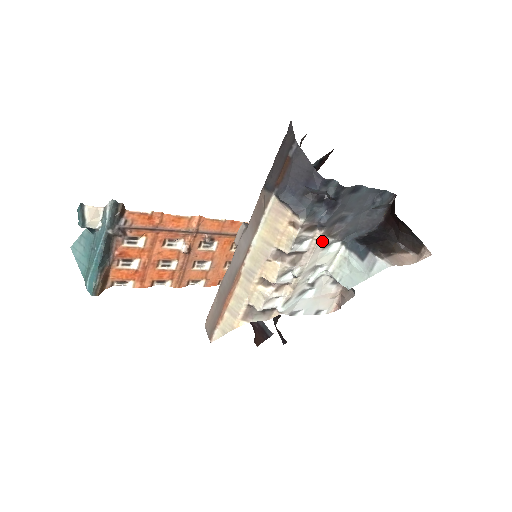
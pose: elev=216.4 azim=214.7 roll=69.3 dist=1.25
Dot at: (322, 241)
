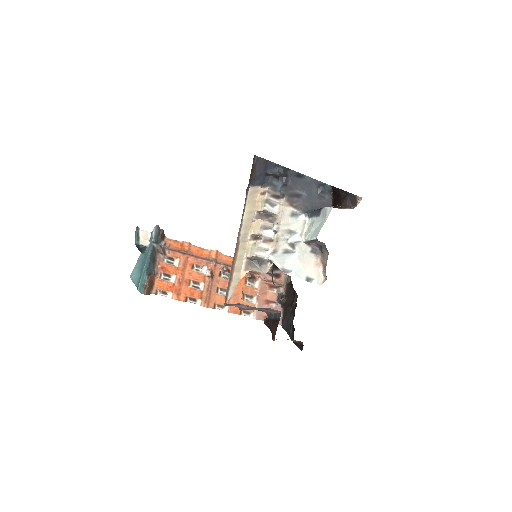
Dot at: (288, 208)
